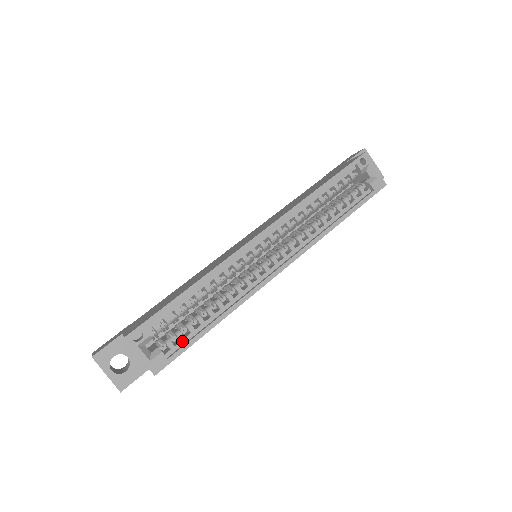
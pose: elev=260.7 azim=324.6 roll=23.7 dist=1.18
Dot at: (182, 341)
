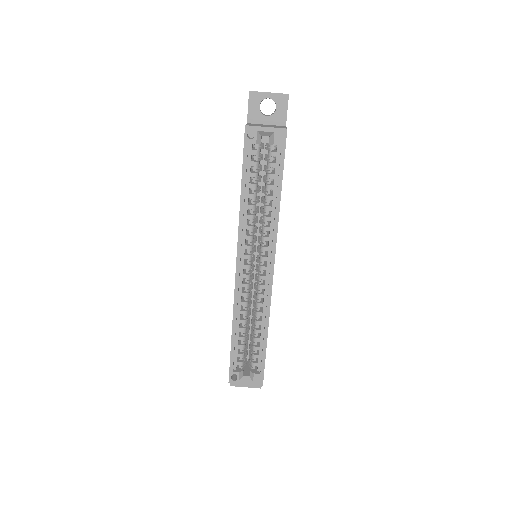
Dot at: (259, 358)
